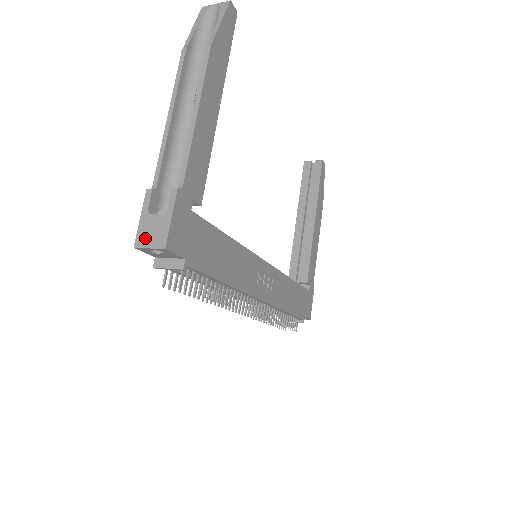
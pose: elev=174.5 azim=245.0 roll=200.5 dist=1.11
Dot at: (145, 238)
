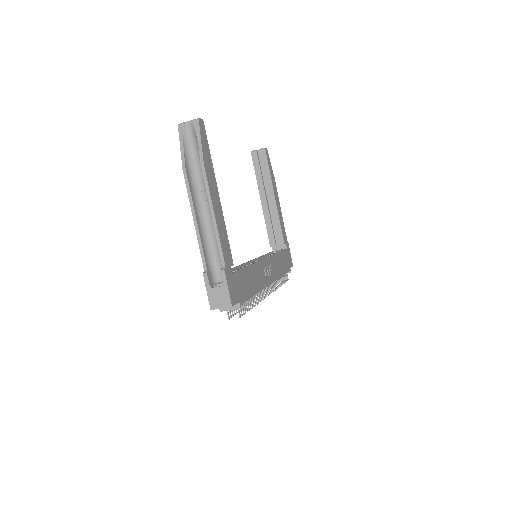
Dot at: (216, 303)
